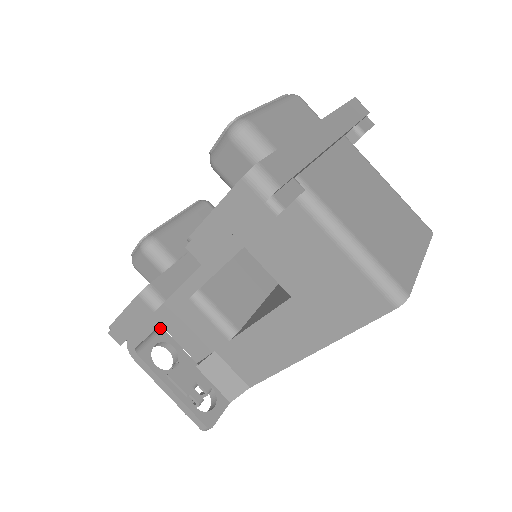
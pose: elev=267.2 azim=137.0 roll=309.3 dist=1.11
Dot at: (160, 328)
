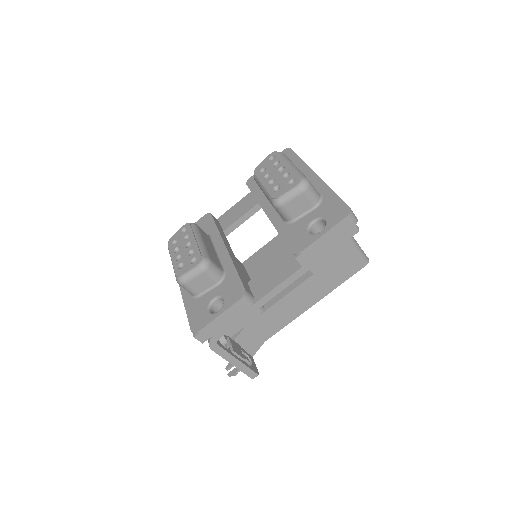
Dot at: occluded
